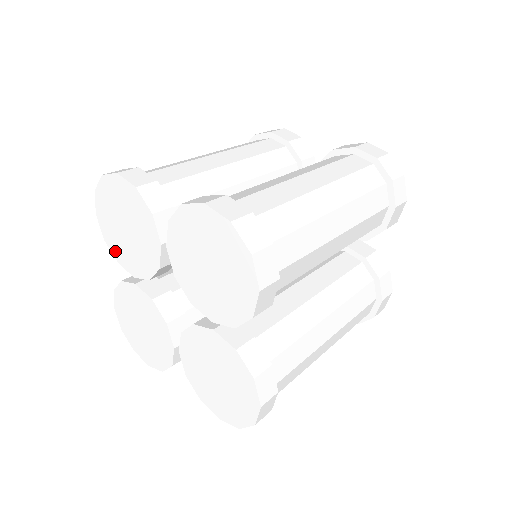
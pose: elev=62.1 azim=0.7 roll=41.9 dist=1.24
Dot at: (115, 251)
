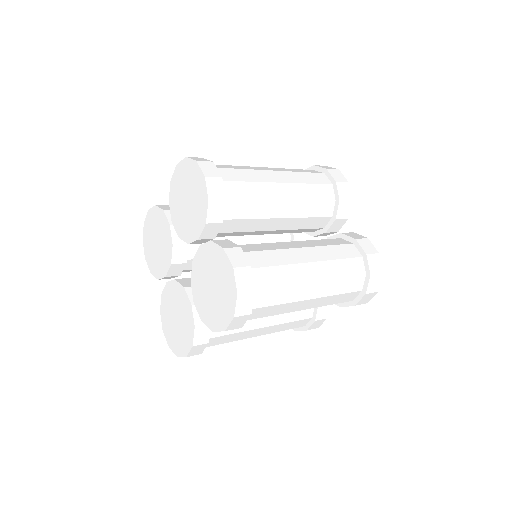
Dot at: (155, 272)
